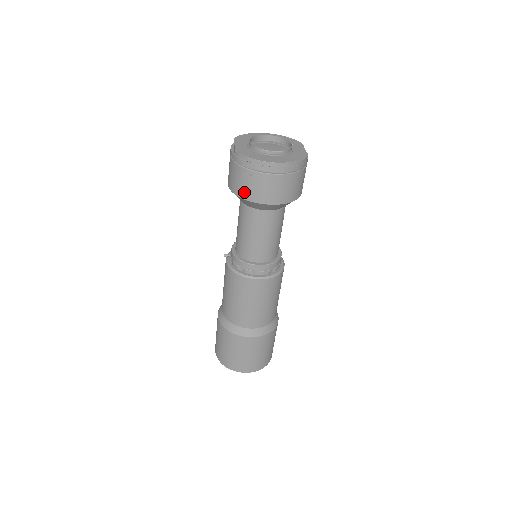
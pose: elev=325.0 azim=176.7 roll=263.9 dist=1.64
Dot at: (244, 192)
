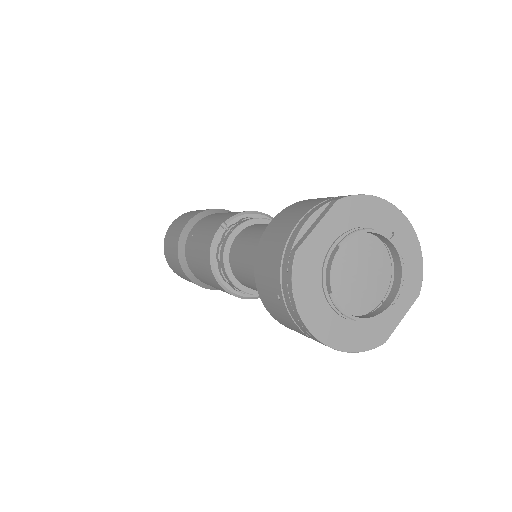
Dot at: (261, 282)
